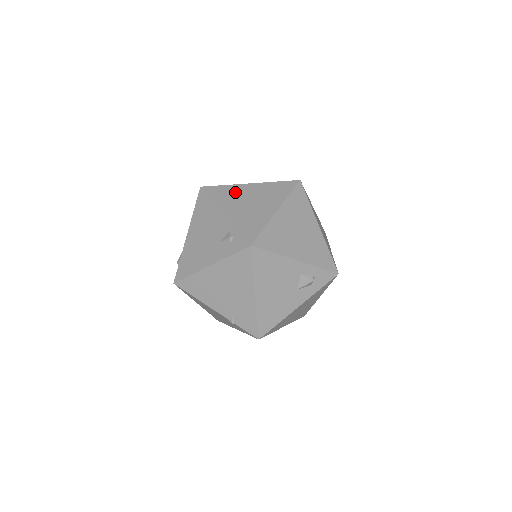
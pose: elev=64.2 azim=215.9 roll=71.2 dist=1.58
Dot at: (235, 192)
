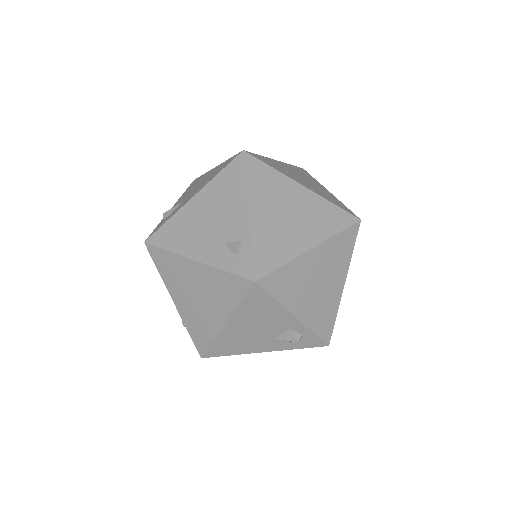
Dot at: (279, 187)
